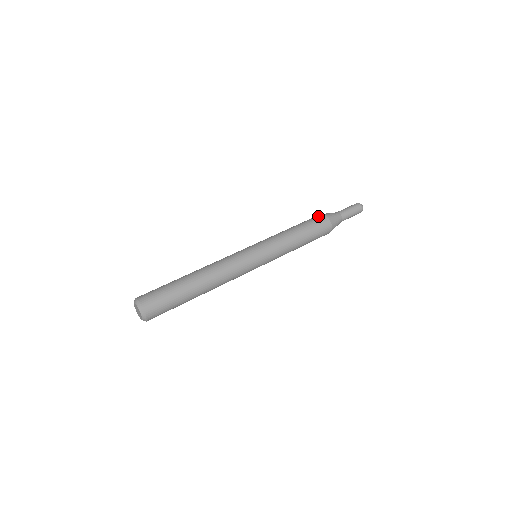
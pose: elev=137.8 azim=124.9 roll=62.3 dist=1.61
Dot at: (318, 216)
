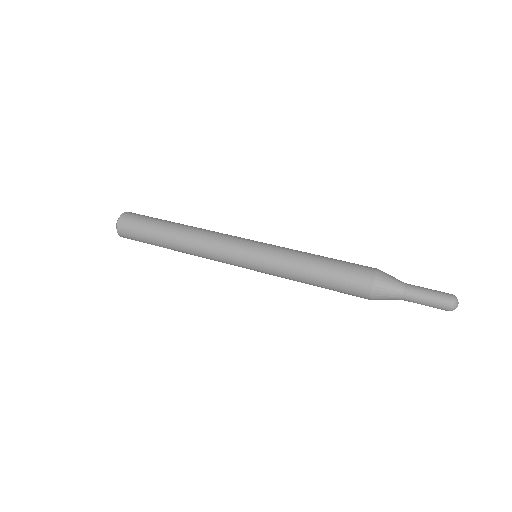
Dot at: (367, 266)
